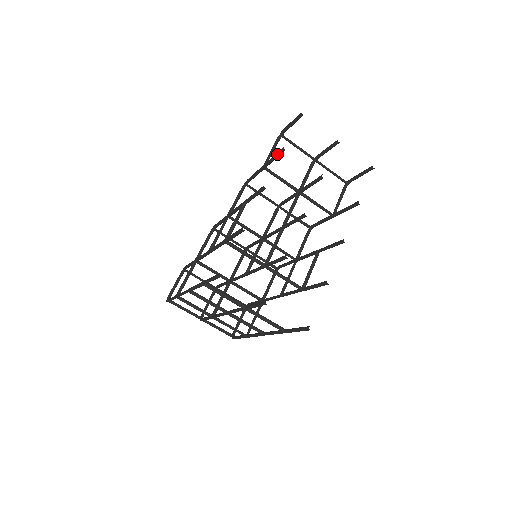
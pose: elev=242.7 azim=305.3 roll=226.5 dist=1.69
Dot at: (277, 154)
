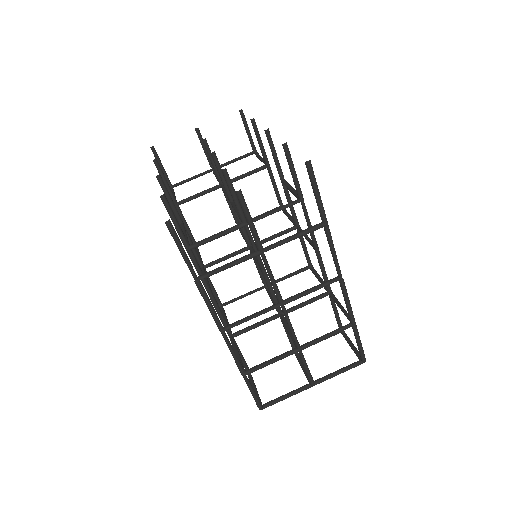
Dot at: (159, 173)
